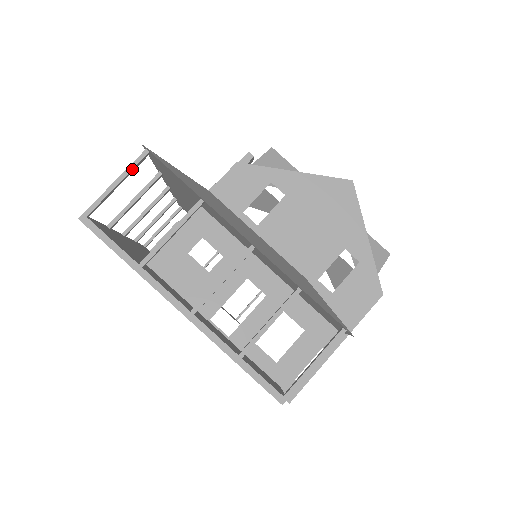
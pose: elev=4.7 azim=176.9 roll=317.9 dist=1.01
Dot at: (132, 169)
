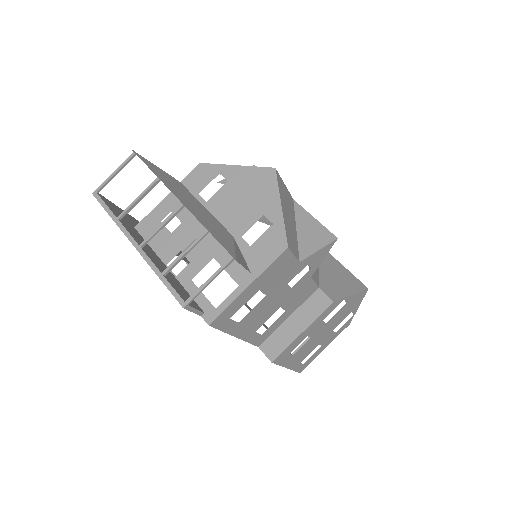
Dot at: (124, 164)
